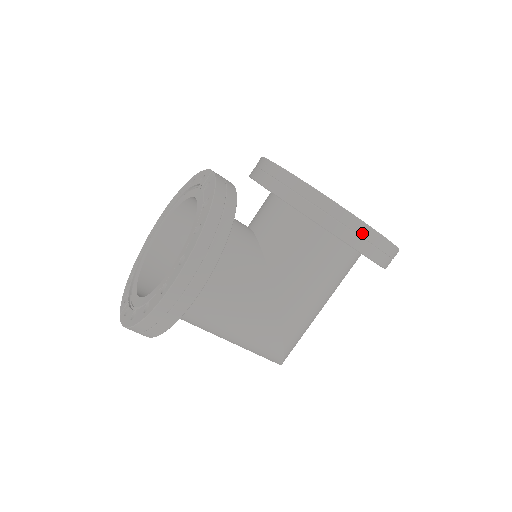
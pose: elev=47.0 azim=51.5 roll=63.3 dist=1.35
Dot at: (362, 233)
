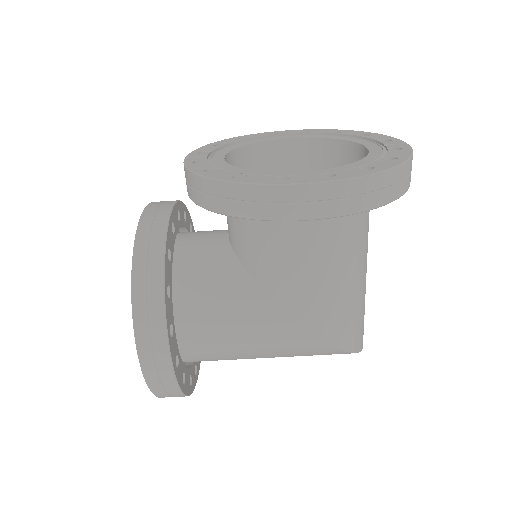
Dot at: (300, 197)
